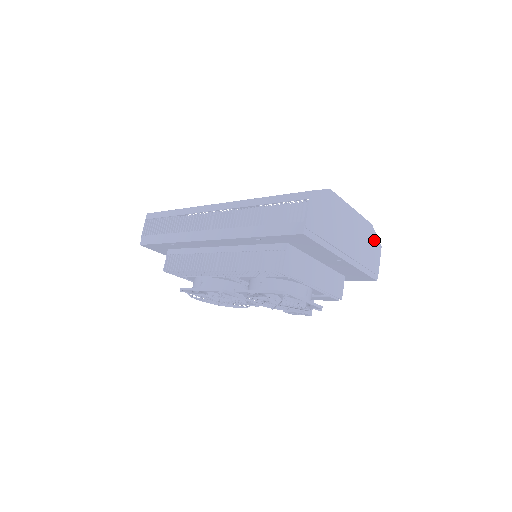
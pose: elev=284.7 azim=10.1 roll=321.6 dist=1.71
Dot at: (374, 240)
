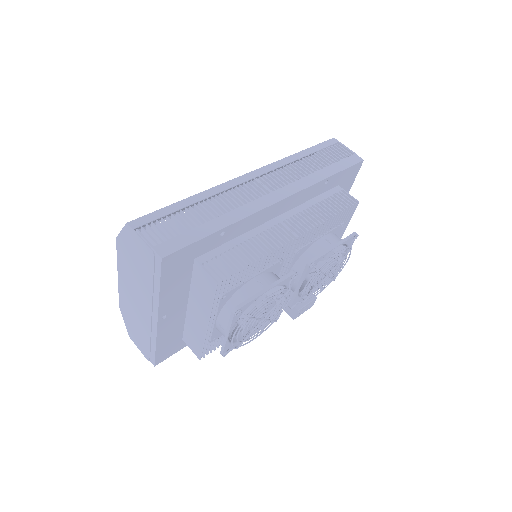
Dot at: occluded
